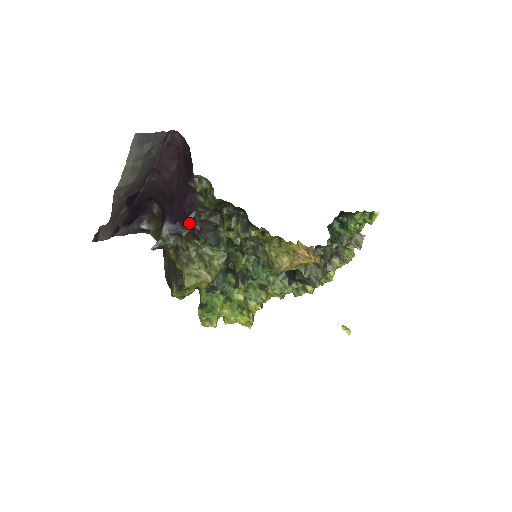
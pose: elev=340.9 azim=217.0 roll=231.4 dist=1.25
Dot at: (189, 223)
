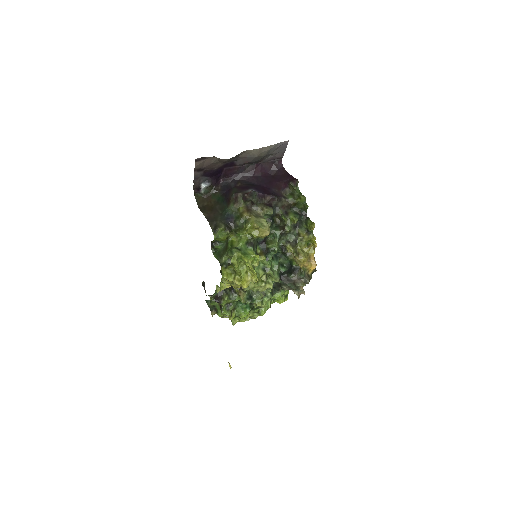
Dot at: (270, 200)
